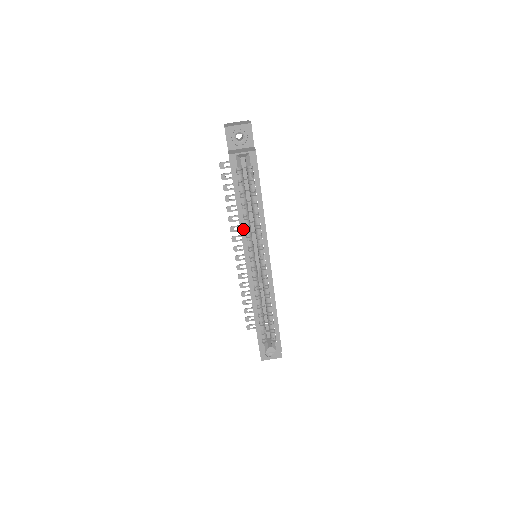
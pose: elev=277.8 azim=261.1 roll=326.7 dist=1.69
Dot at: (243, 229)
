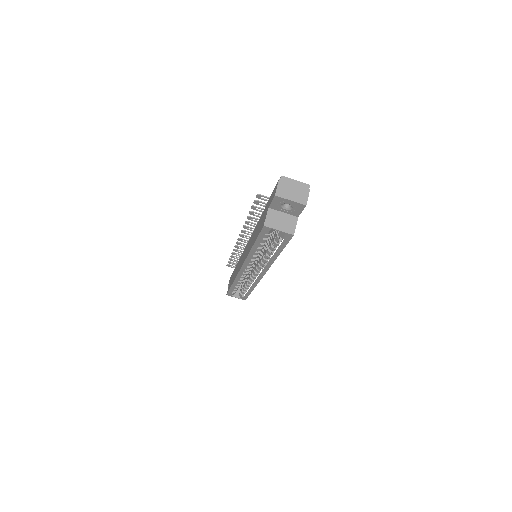
Dot at: (250, 257)
